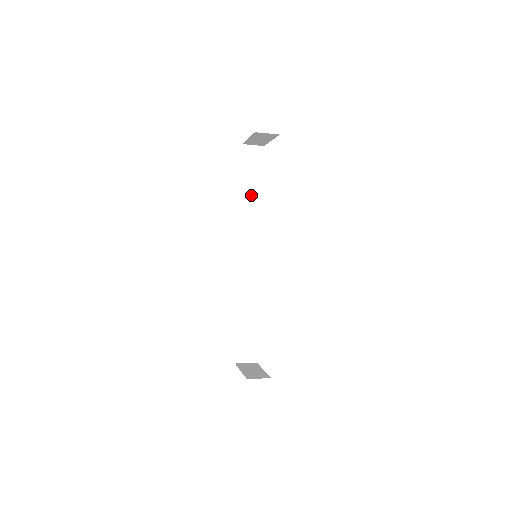
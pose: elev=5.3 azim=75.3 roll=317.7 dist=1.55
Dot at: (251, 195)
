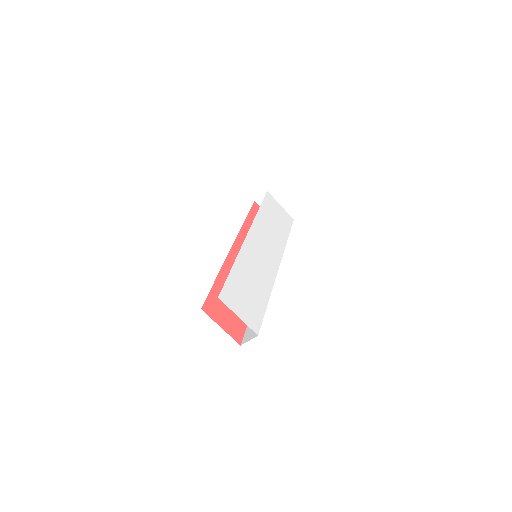
Dot at: occluded
